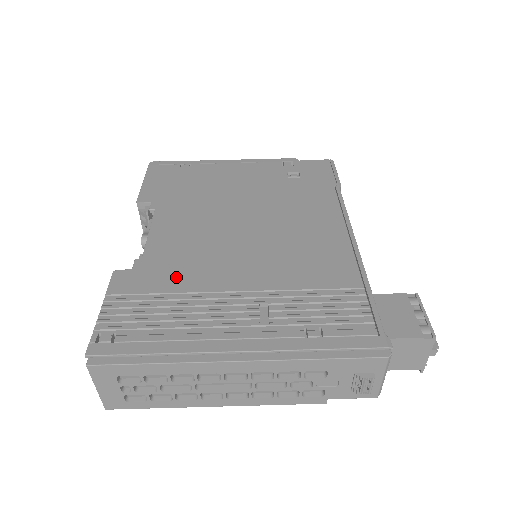
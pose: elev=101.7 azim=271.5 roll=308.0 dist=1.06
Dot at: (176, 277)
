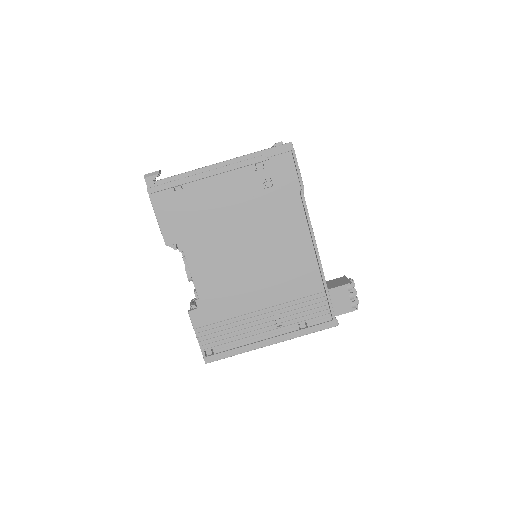
Dot at: (225, 308)
